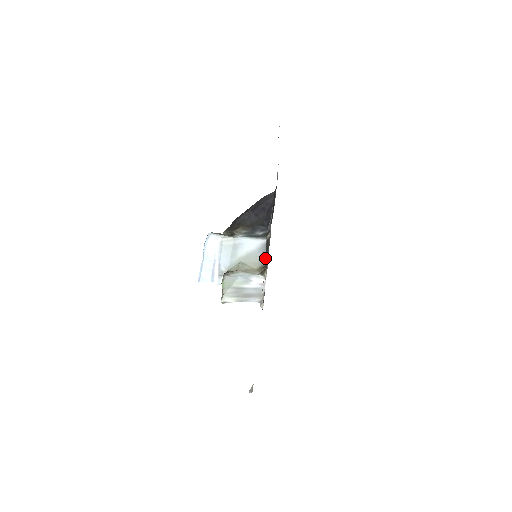
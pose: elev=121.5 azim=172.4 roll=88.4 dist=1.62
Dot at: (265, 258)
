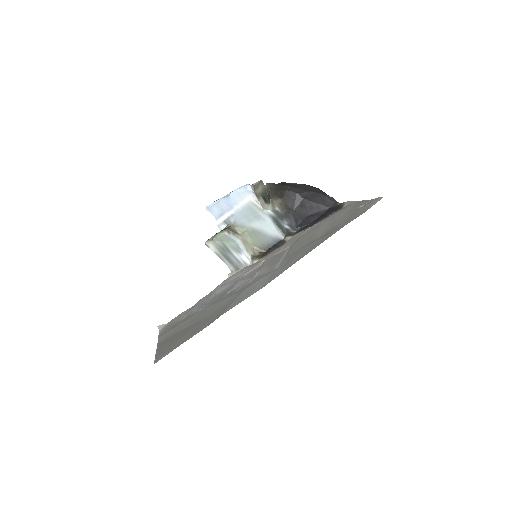
Dot at: (269, 248)
